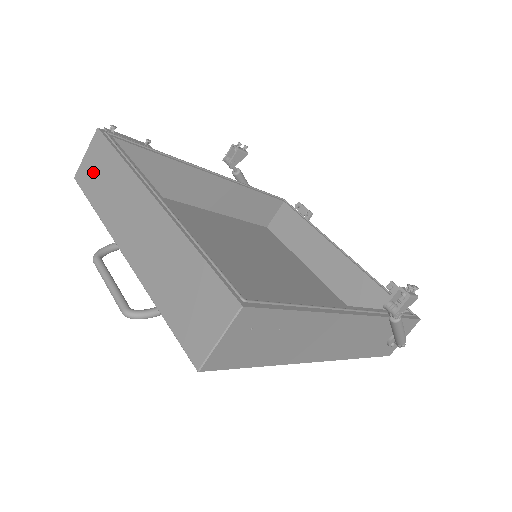
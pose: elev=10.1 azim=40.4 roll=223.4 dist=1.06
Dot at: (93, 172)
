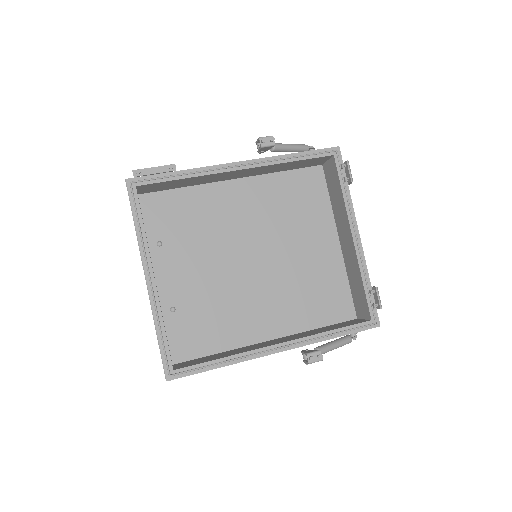
Dot at: occluded
